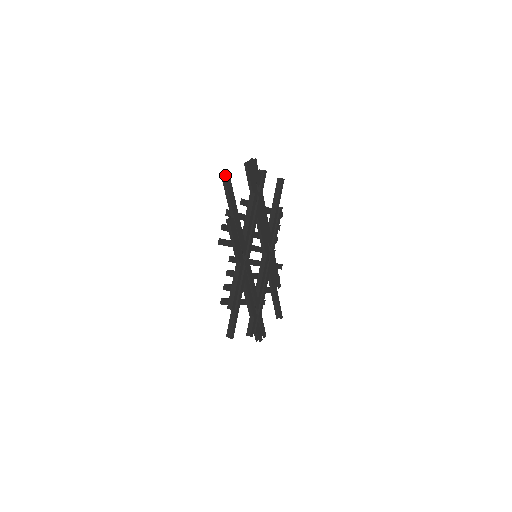
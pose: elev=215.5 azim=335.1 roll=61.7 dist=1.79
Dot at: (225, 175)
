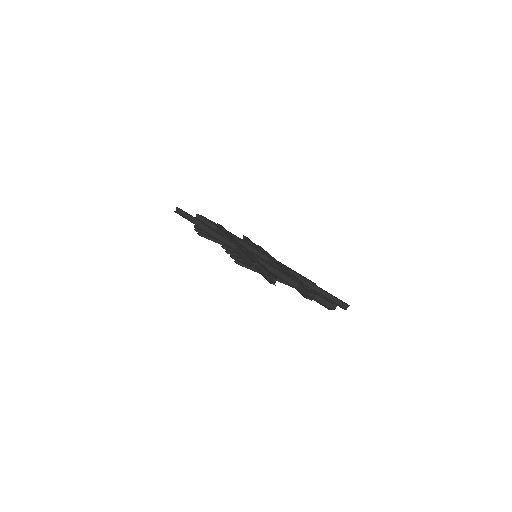
Dot at: (176, 212)
